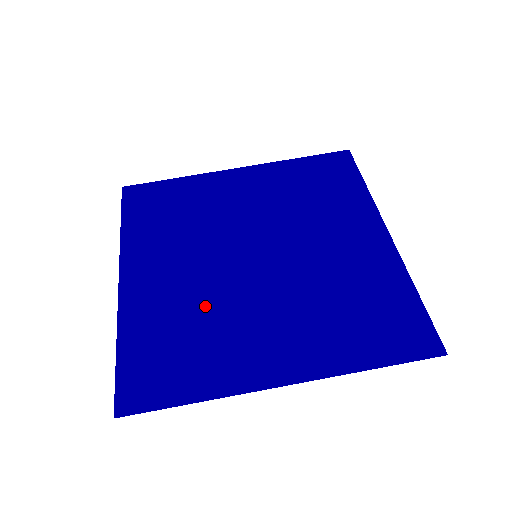
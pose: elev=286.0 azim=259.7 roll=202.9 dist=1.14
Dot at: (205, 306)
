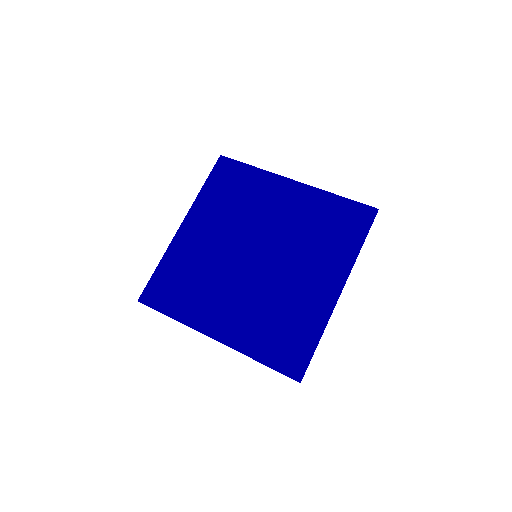
Dot at: (209, 270)
